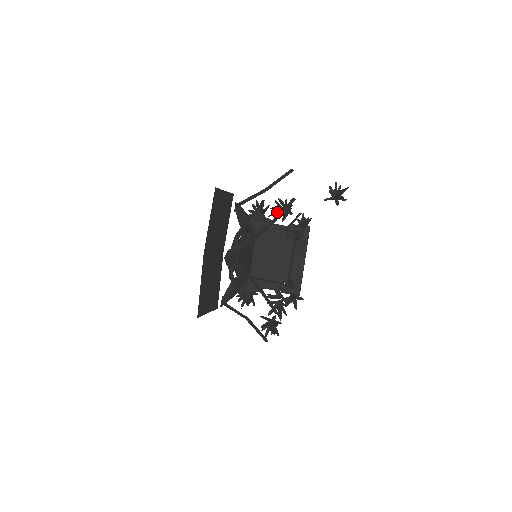
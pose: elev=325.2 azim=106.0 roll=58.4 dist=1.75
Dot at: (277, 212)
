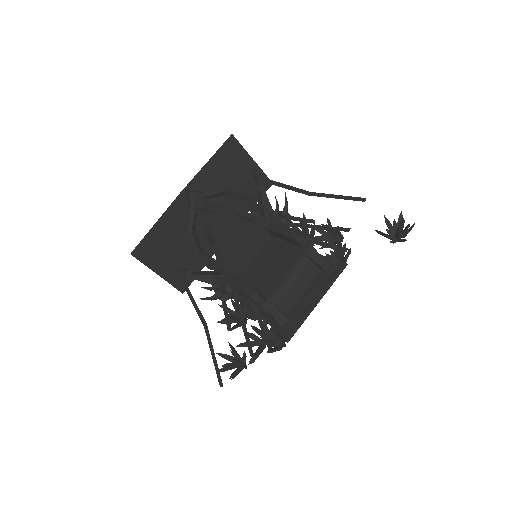
Dot at: occluded
